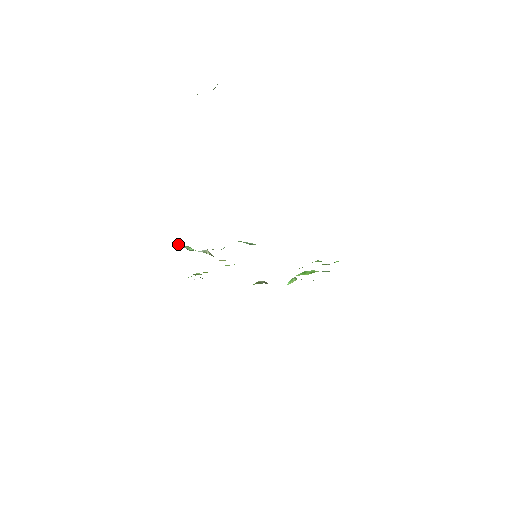
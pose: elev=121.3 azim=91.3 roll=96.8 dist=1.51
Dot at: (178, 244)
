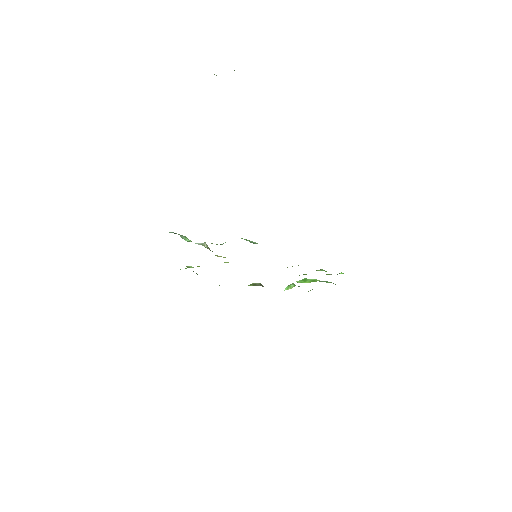
Dot at: (174, 233)
